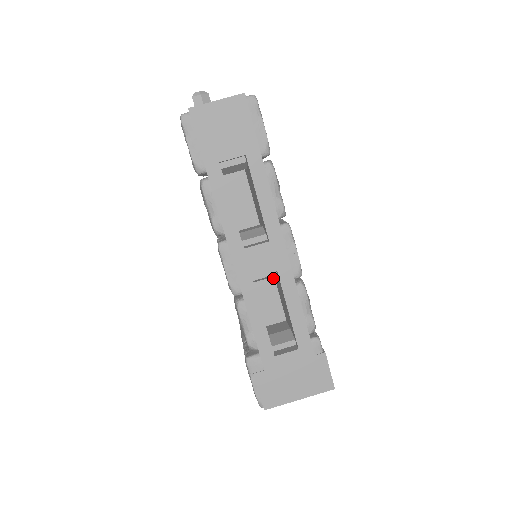
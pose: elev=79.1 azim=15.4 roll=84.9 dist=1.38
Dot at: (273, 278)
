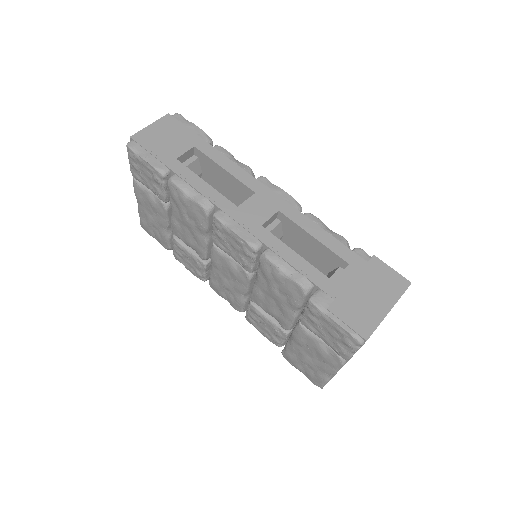
Dot at: occluded
